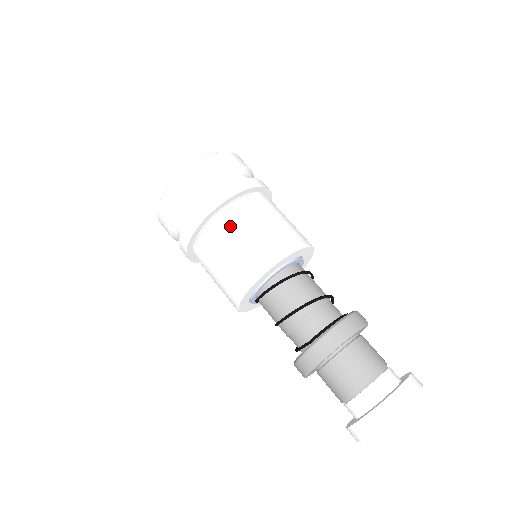
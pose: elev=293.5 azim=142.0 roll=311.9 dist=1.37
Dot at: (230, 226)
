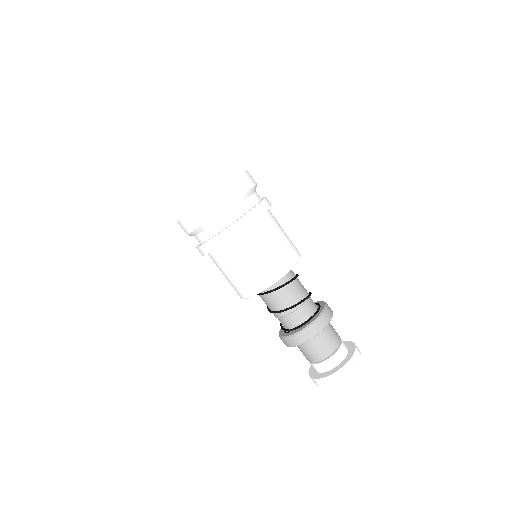
Dot at: (236, 254)
